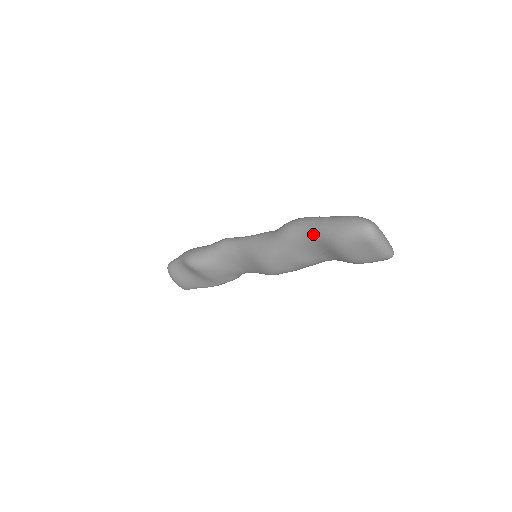
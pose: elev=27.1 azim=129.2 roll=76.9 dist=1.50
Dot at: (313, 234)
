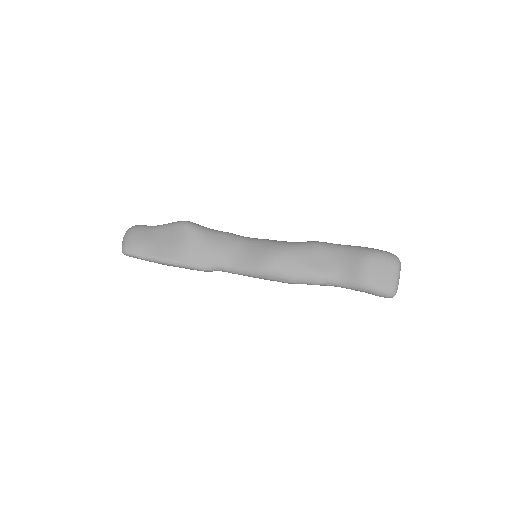
Dot at: (346, 247)
